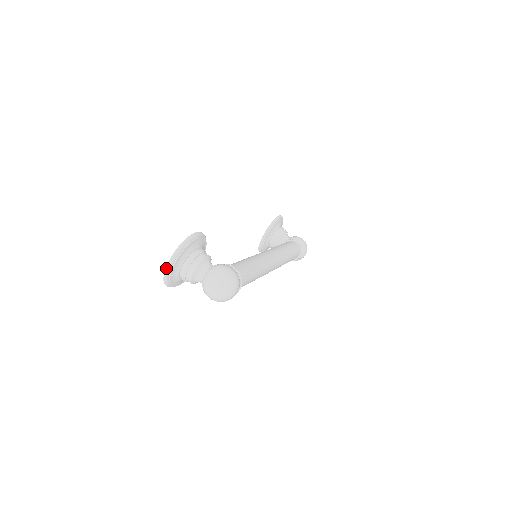
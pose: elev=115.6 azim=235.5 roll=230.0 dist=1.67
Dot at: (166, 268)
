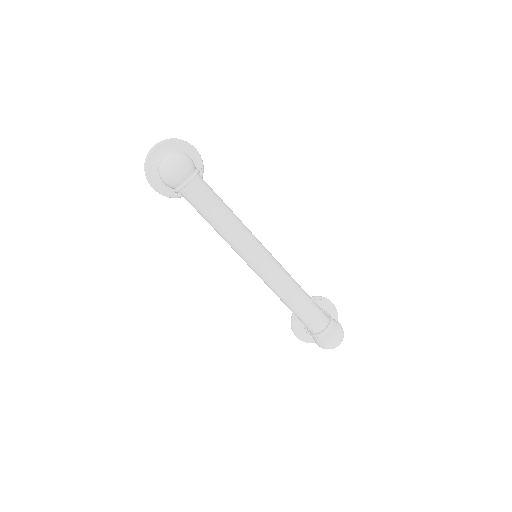
Dot at: (151, 148)
